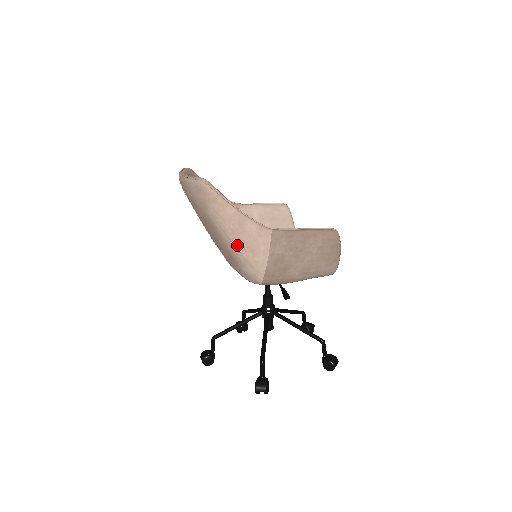
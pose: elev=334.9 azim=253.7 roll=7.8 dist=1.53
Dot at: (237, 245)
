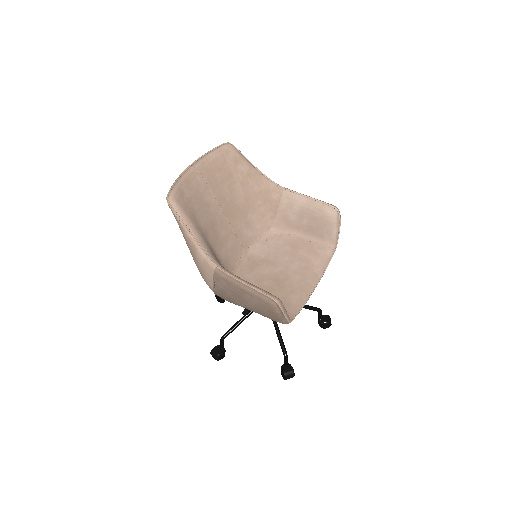
Dot at: (194, 260)
